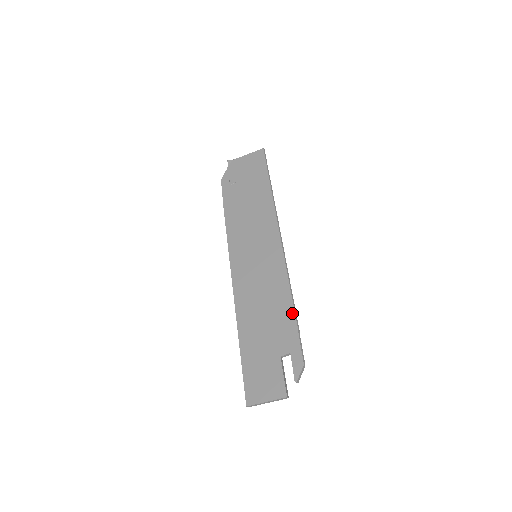
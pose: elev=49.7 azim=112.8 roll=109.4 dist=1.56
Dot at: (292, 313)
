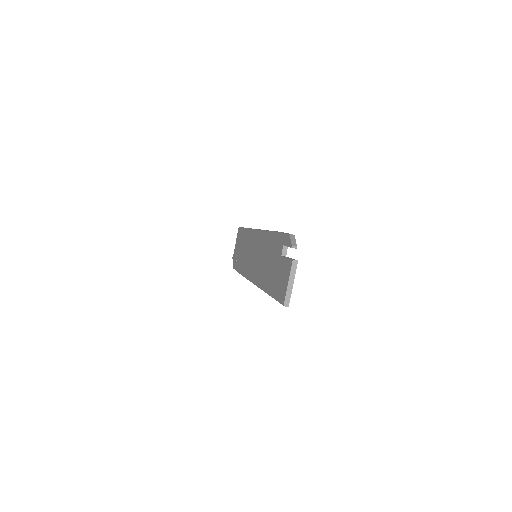
Dot at: (274, 234)
